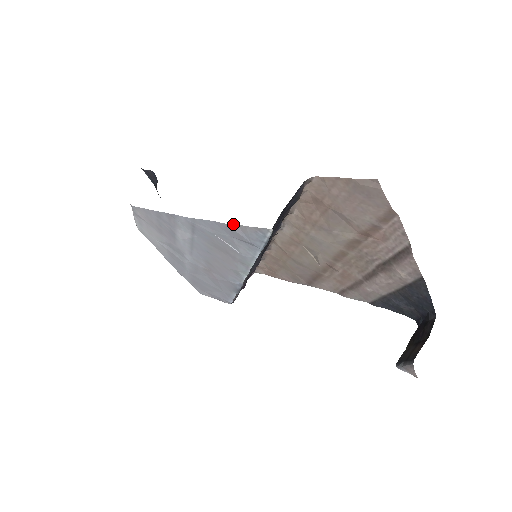
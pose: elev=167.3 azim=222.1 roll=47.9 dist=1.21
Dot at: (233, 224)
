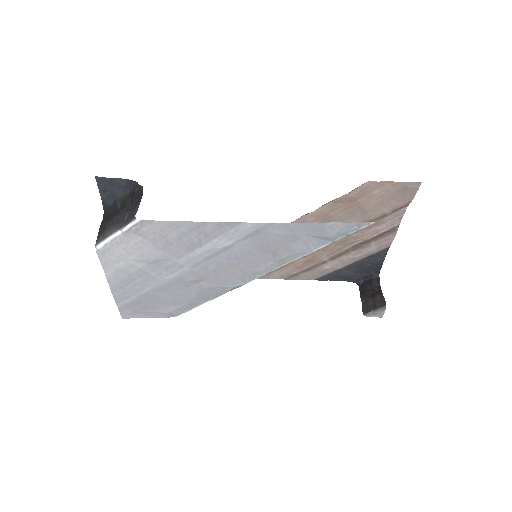
Dot at: (330, 223)
